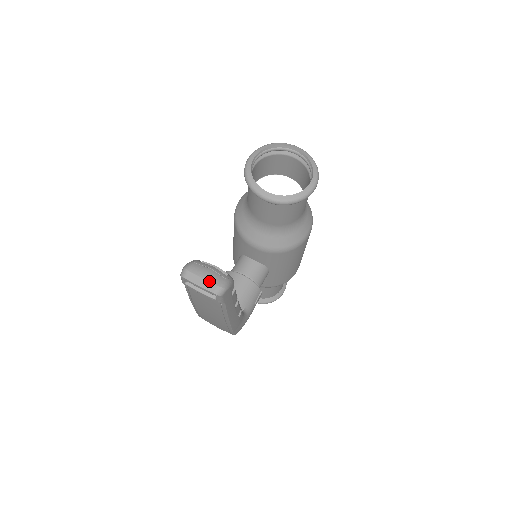
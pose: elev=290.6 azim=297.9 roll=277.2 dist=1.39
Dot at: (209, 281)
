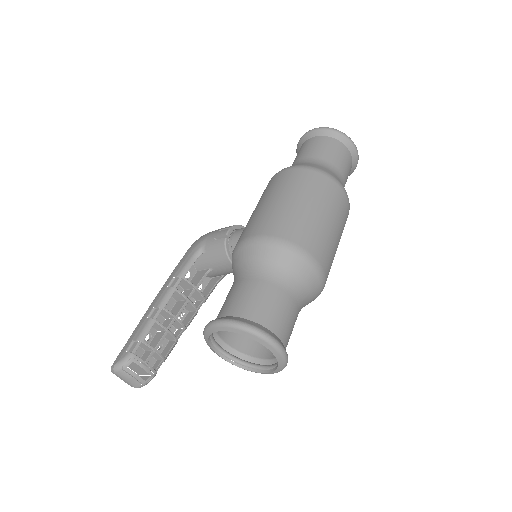
Dot at: (129, 383)
